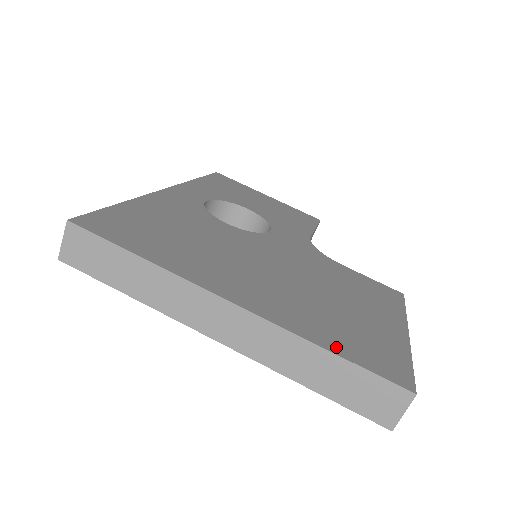
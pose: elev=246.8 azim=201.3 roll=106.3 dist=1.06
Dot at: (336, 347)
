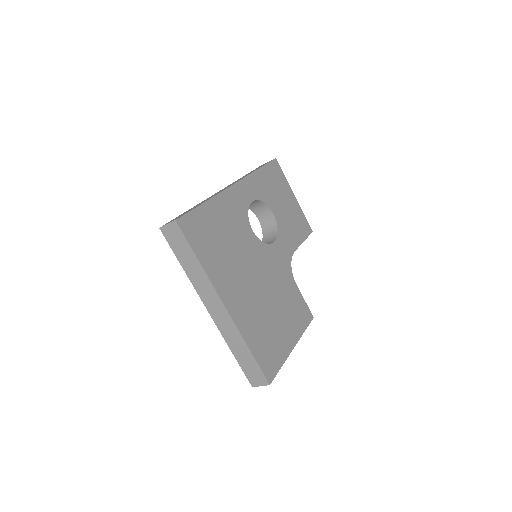
Dot at: (254, 348)
